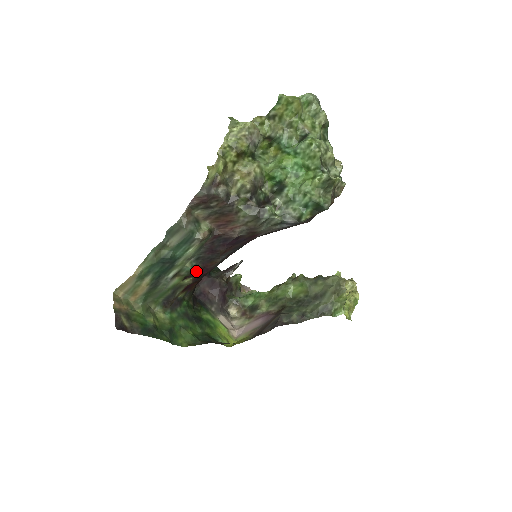
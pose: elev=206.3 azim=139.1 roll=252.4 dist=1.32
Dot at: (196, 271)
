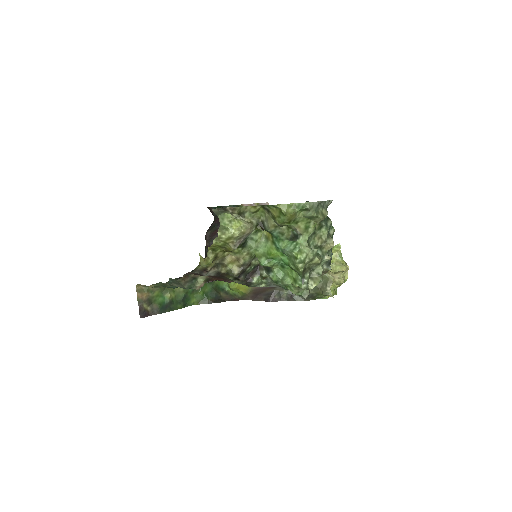
Dot at: occluded
